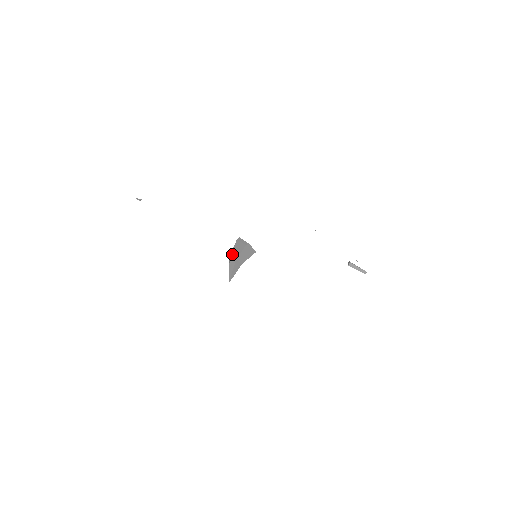
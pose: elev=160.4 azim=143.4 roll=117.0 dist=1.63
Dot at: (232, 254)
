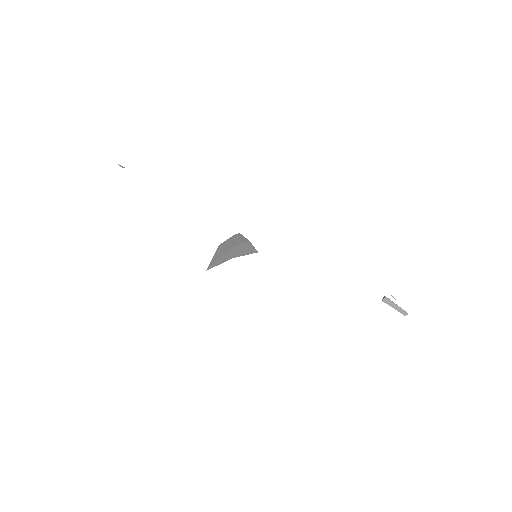
Dot at: (223, 245)
